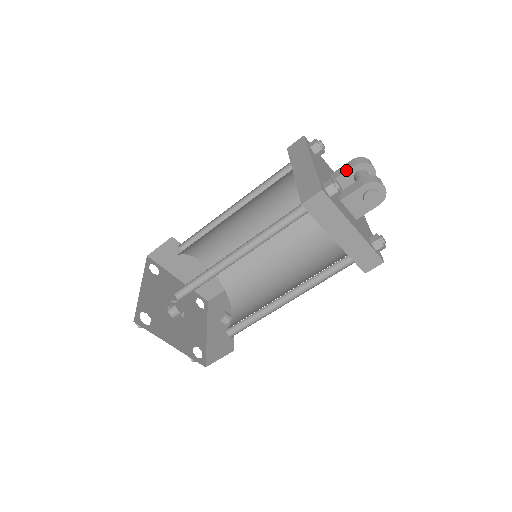
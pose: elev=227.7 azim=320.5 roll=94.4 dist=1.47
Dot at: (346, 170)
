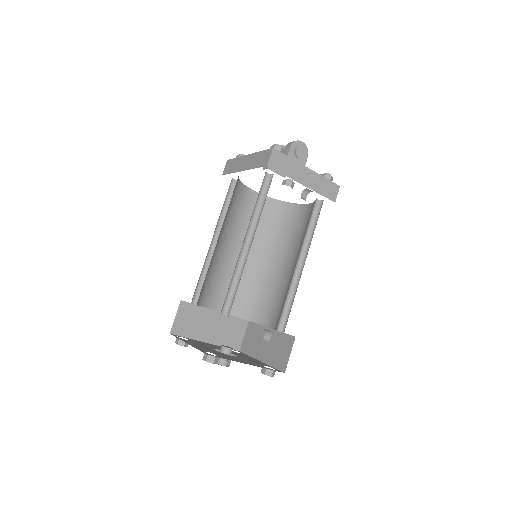
Dot at: occluded
